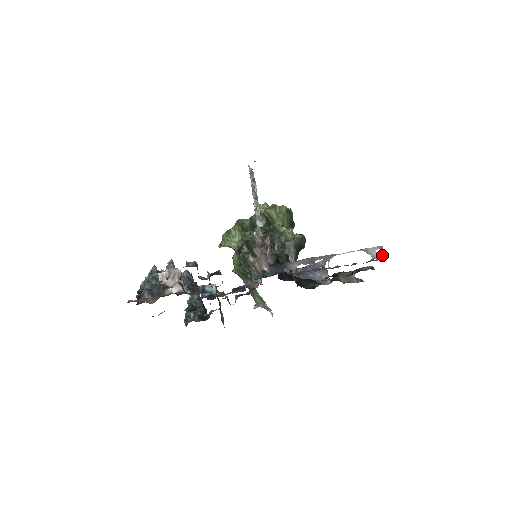
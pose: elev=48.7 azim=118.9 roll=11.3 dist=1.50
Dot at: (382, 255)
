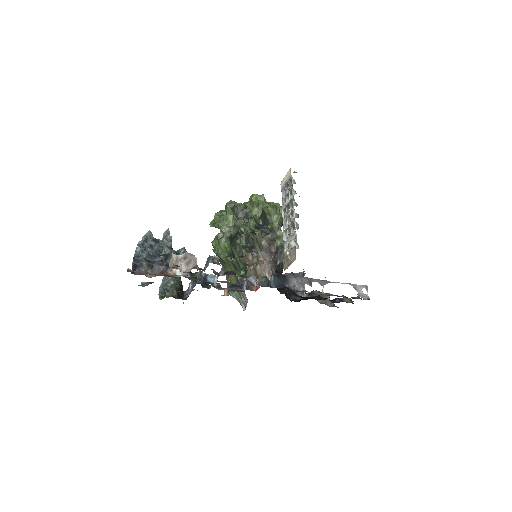
Dot at: (366, 295)
